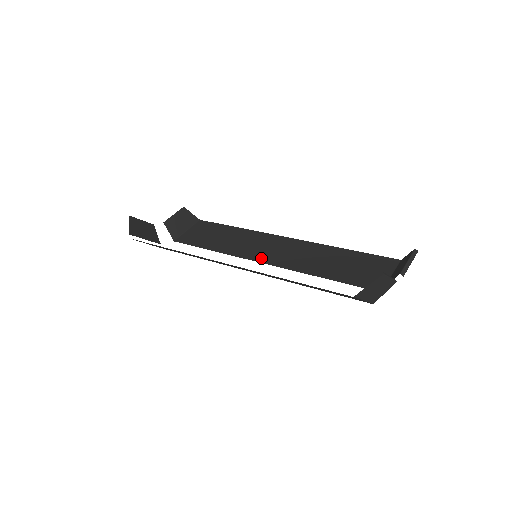
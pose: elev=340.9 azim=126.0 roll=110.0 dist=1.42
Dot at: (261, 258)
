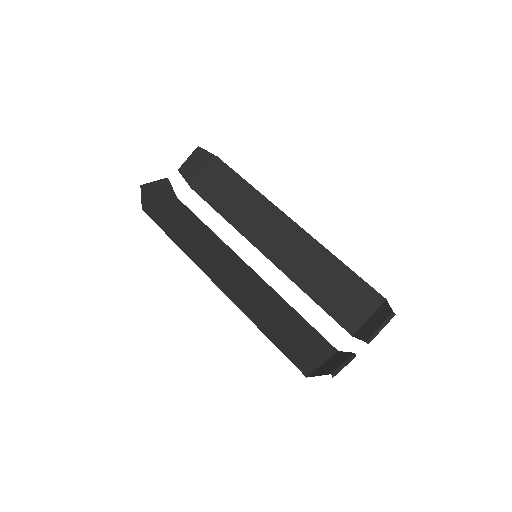
Dot at: (264, 247)
